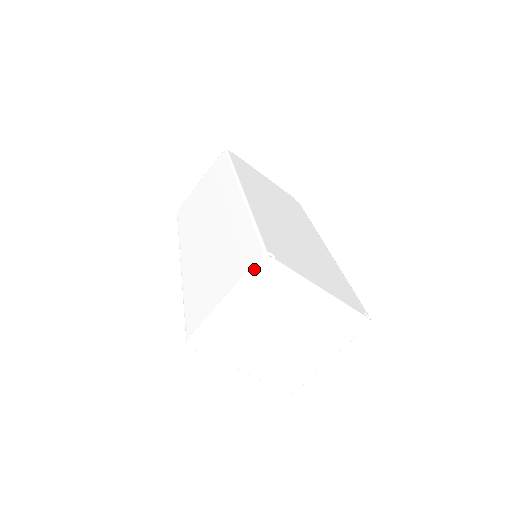
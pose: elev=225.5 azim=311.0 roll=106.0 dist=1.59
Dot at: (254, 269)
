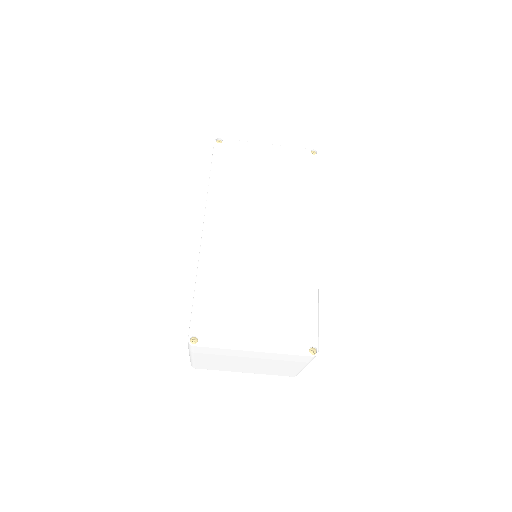
Dot at: (189, 347)
